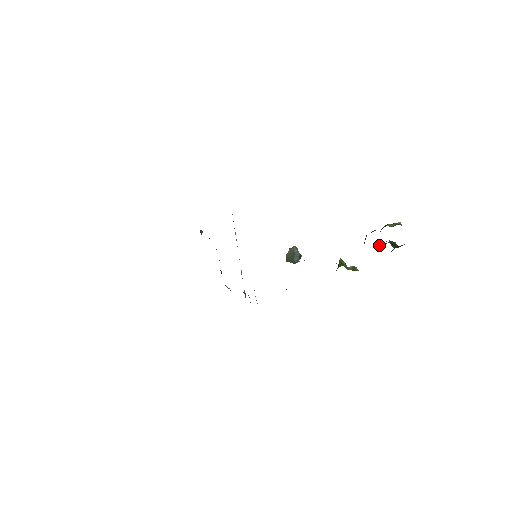
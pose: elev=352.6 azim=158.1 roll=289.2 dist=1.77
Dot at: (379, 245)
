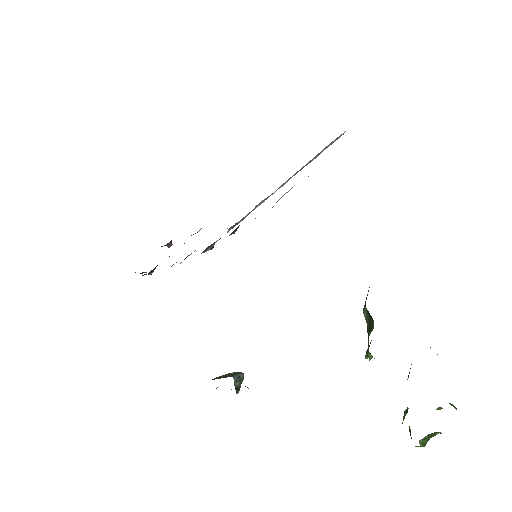
Dot at: occluded
